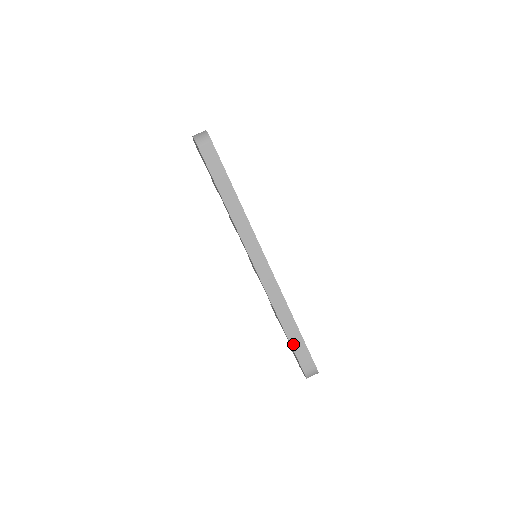
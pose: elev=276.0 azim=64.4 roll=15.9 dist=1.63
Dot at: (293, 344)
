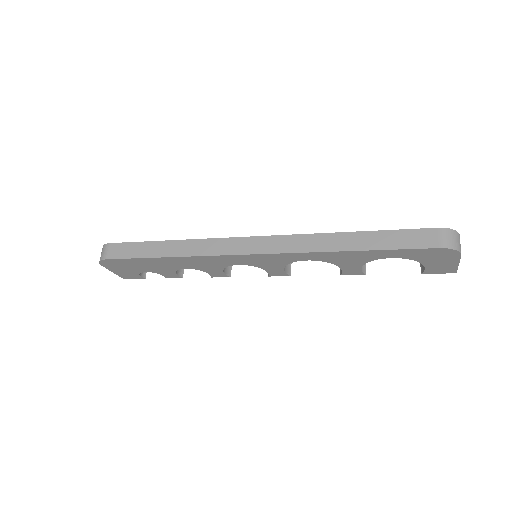
Dot at: (385, 246)
